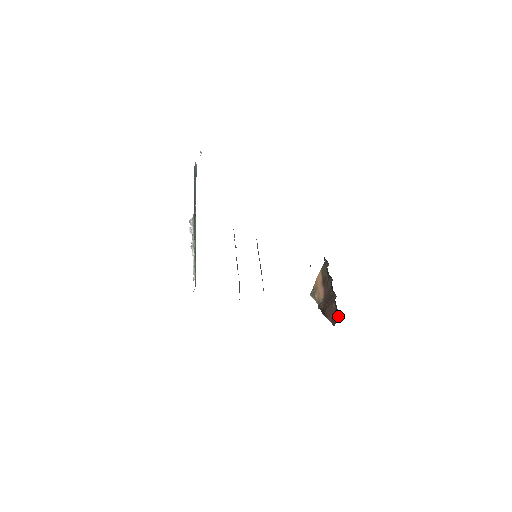
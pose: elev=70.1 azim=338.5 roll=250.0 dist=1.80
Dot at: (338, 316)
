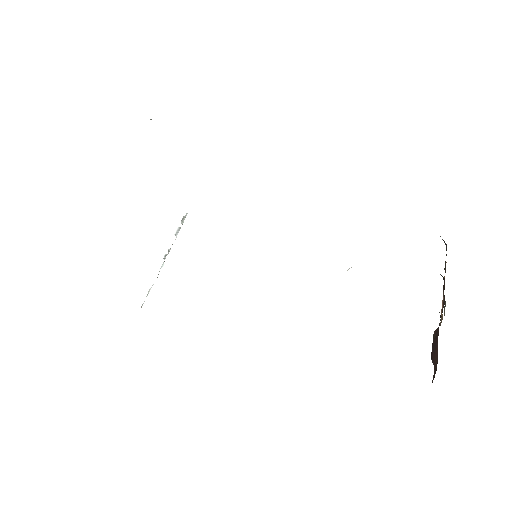
Dot at: occluded
